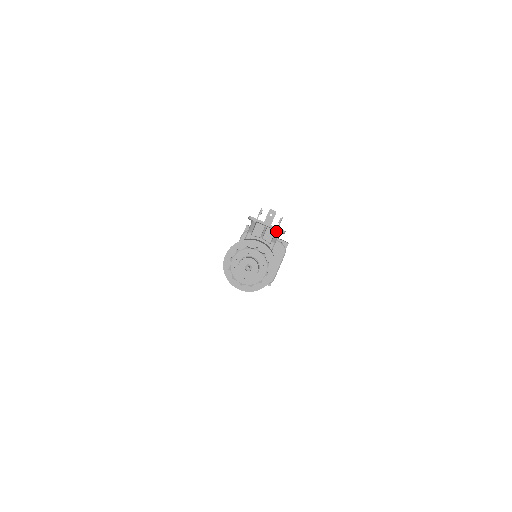
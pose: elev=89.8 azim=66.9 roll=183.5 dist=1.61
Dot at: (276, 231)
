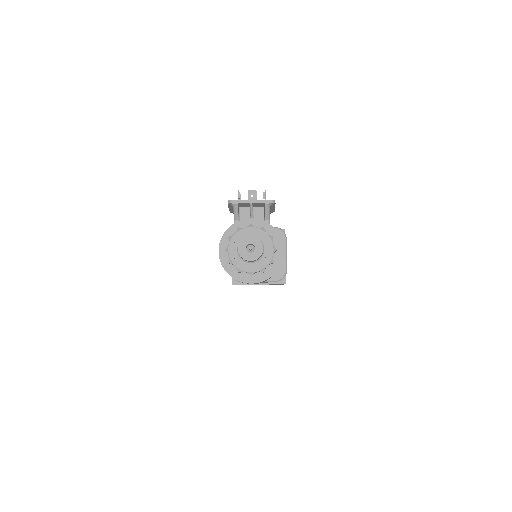
Dot at: (265, 204)
